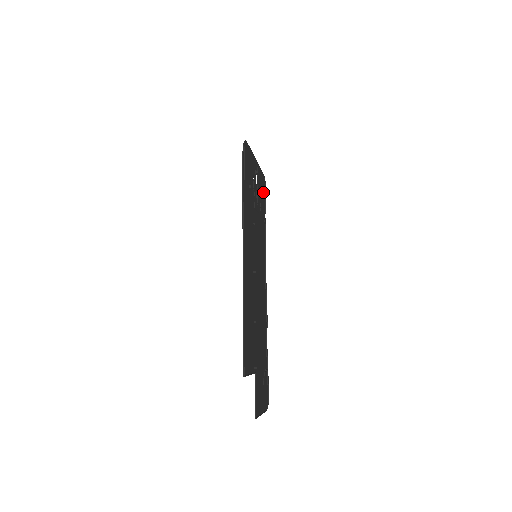
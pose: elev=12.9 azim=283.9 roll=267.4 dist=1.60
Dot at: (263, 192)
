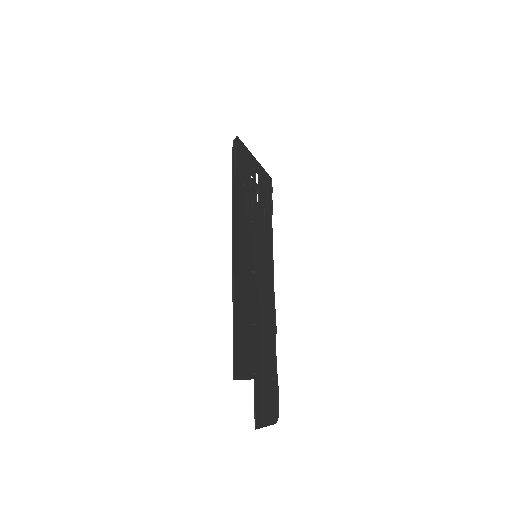
Dot at: (268, 193)
